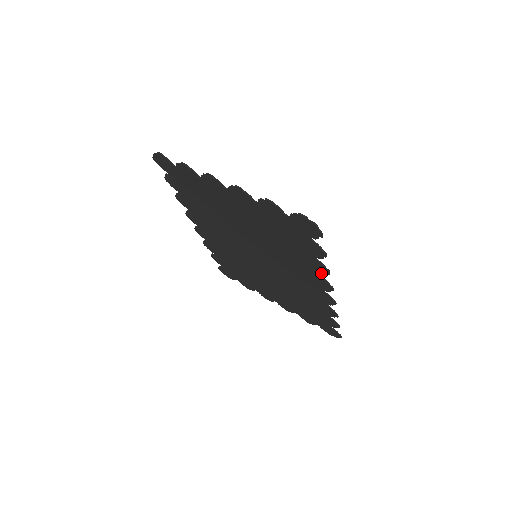
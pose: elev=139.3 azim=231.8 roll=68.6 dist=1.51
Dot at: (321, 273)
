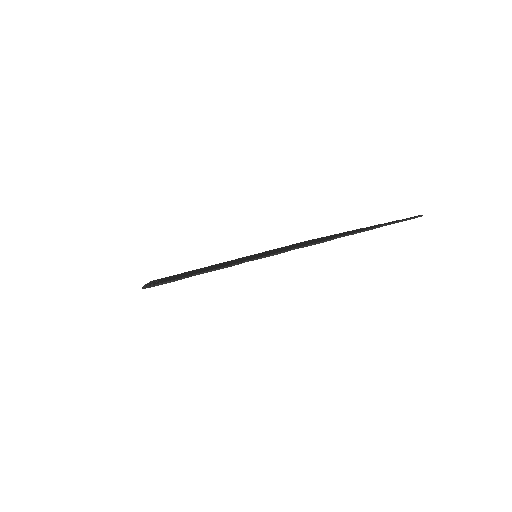
Dot at: occluded
